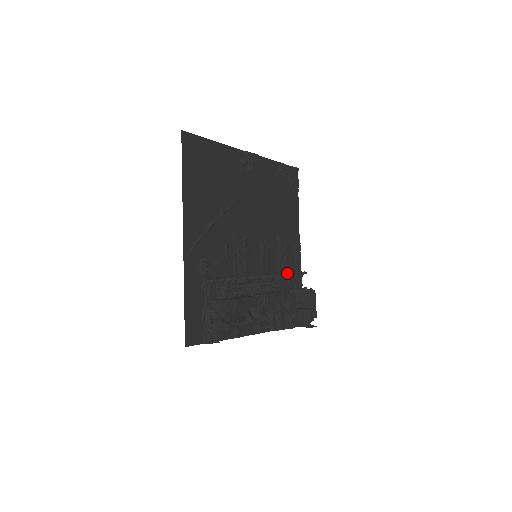
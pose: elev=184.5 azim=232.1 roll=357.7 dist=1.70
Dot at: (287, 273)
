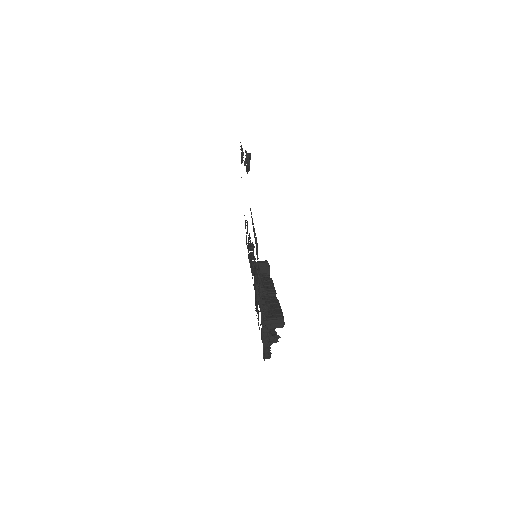
Dot at: (252, 254)
